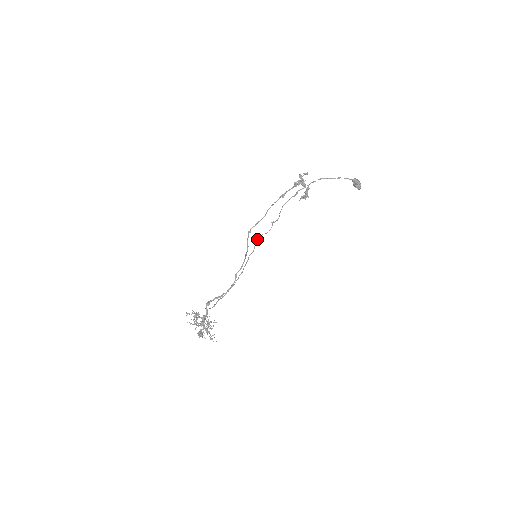
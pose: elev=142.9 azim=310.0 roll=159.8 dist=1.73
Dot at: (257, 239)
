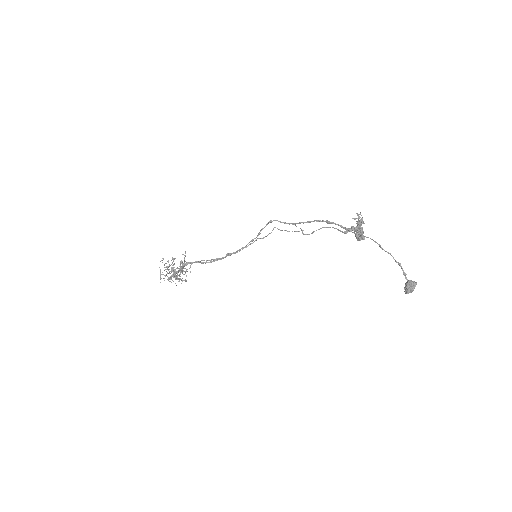
Dot at: (277, 228)
